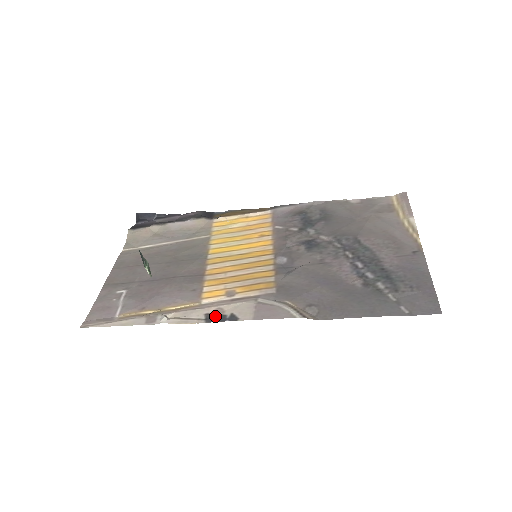
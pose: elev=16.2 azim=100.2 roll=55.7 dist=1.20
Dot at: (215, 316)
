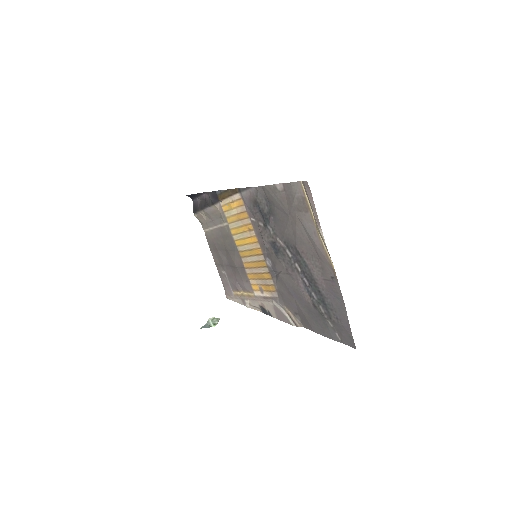
Dot at: (263, 309)
